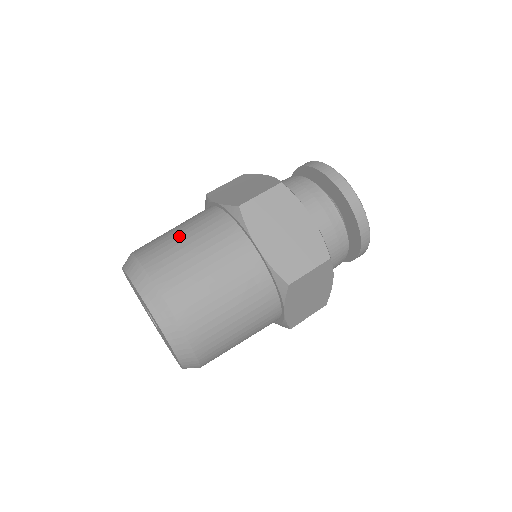
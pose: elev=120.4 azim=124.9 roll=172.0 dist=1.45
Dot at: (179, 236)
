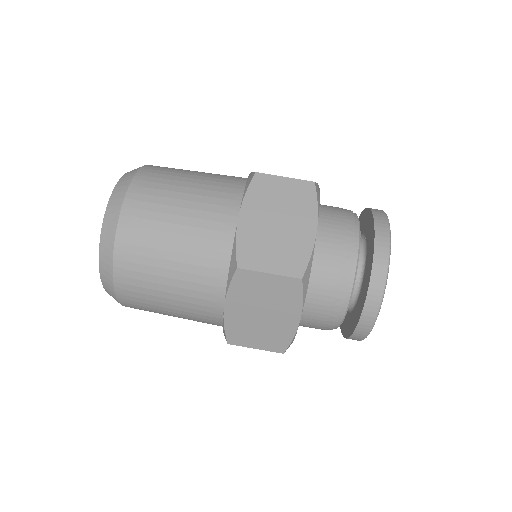
Dot at: (192, 172)
